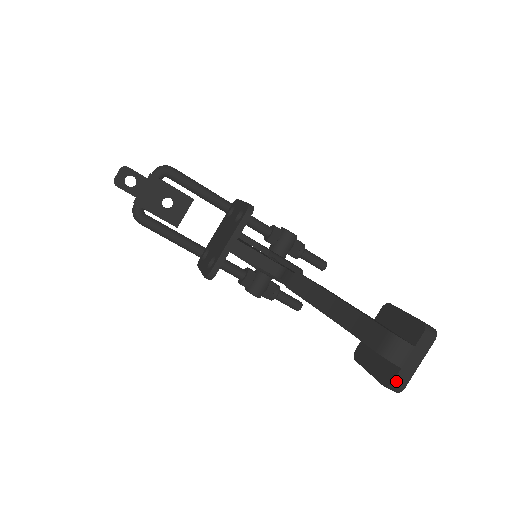
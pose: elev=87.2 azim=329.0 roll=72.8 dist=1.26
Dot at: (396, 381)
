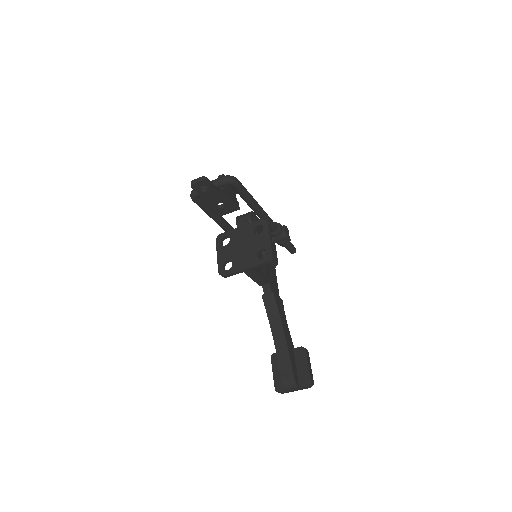
Dot at: (281, 392)
